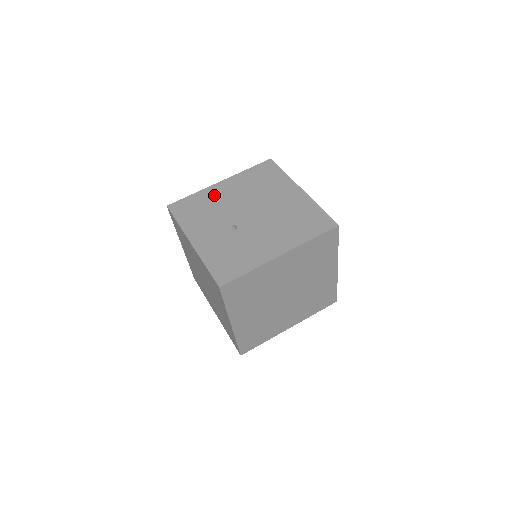
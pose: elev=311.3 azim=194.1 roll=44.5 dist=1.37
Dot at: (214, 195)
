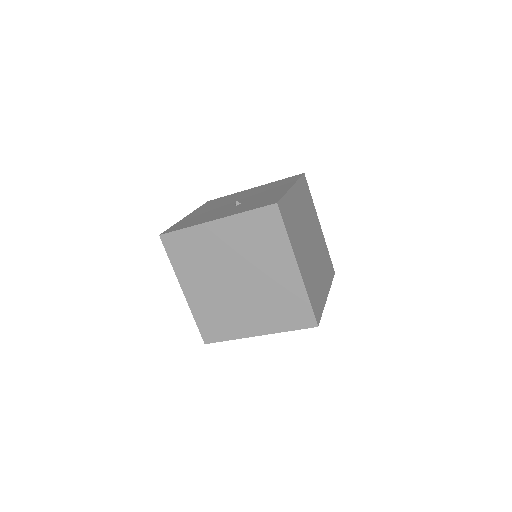
Dot at: (193, 217)
